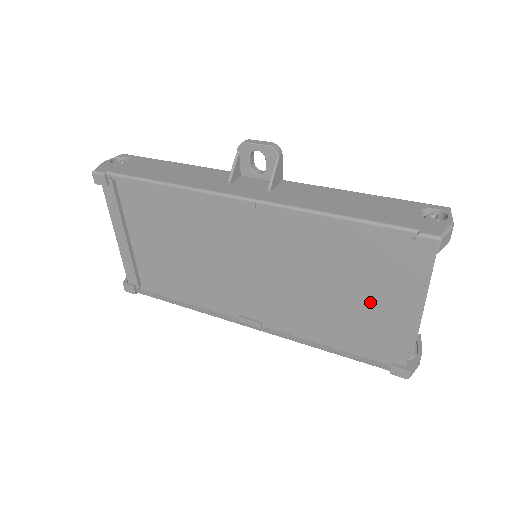
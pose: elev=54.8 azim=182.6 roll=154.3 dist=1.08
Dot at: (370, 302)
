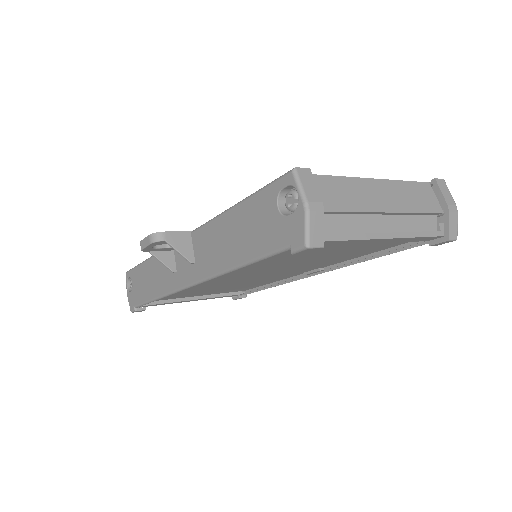
Dot at: (349, 246)
